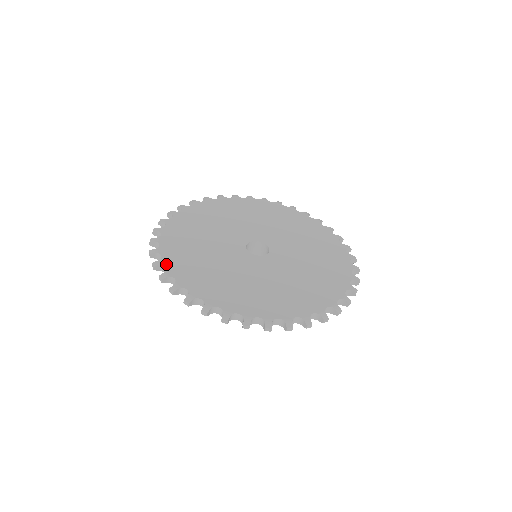
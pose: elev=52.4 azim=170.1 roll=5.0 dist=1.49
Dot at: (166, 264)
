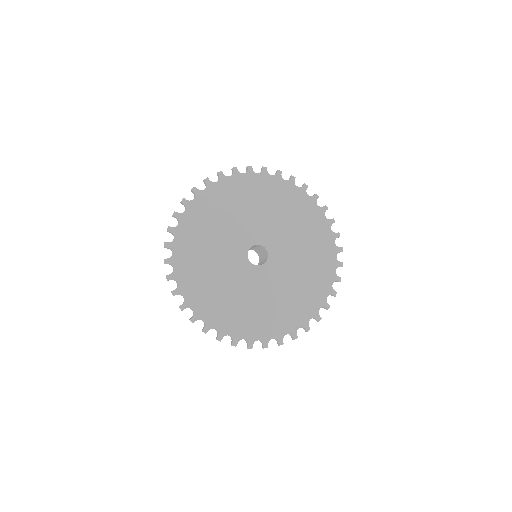
Dot at: (191, 306)
